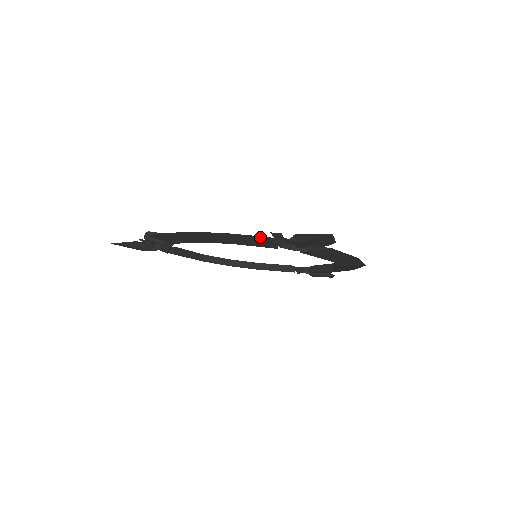
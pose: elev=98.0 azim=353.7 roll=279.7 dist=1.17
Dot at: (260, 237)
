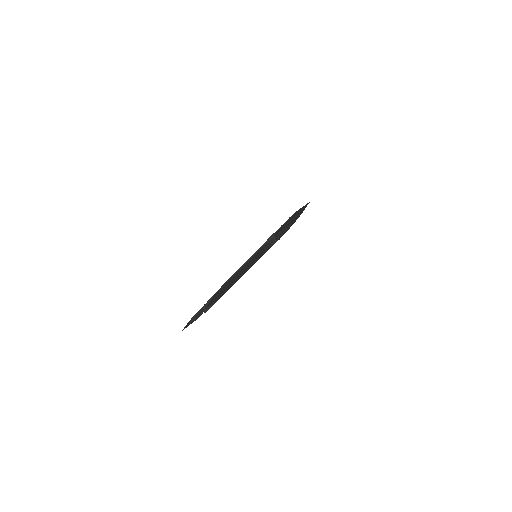
Dot at: (260, 255)
